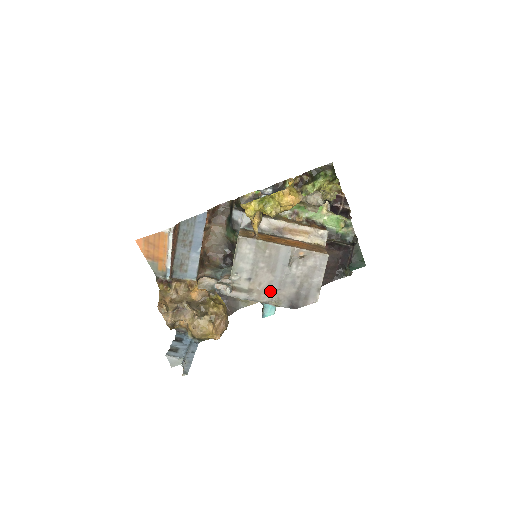
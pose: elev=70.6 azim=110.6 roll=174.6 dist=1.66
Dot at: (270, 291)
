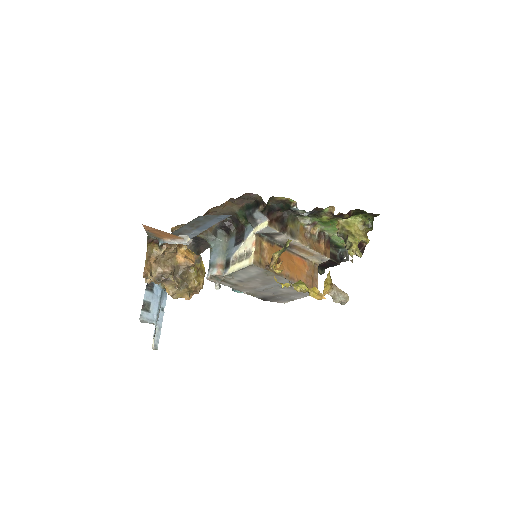
Dot at: (252, 290)
